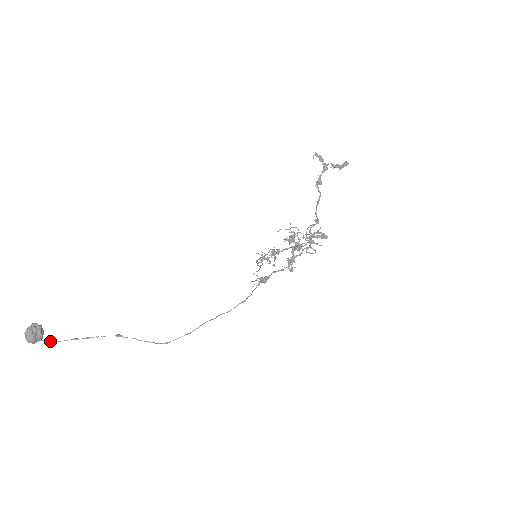
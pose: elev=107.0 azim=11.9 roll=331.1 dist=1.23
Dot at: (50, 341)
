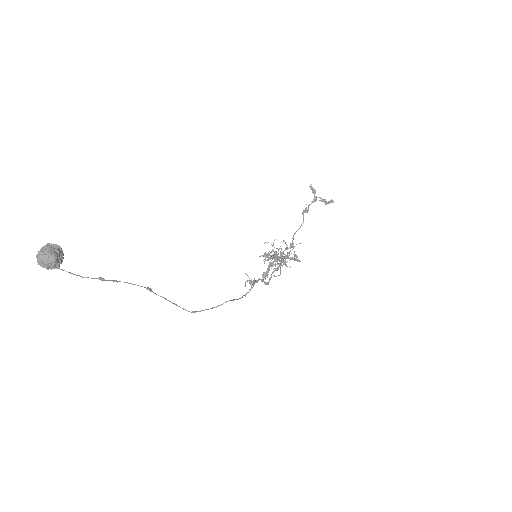
Dot at: (70, 272)
